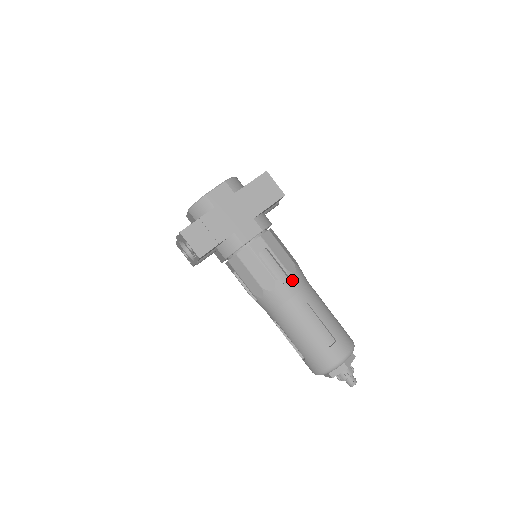
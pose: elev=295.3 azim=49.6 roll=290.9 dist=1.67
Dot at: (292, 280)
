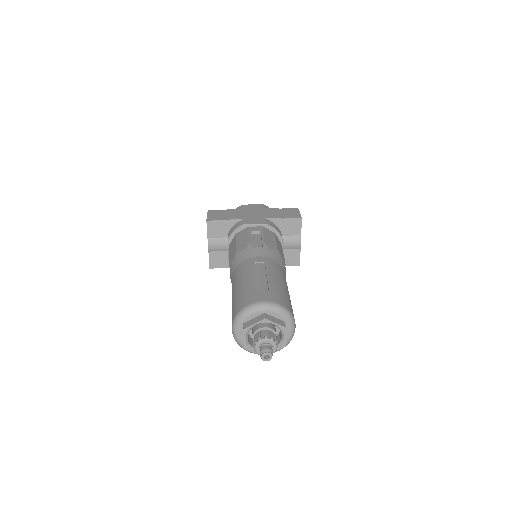
Dot at: (264, 249)
